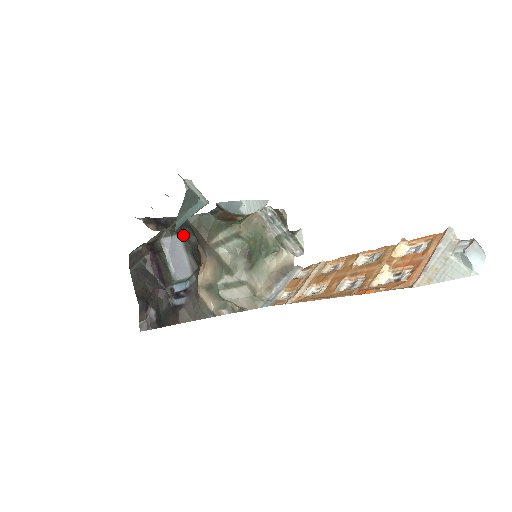
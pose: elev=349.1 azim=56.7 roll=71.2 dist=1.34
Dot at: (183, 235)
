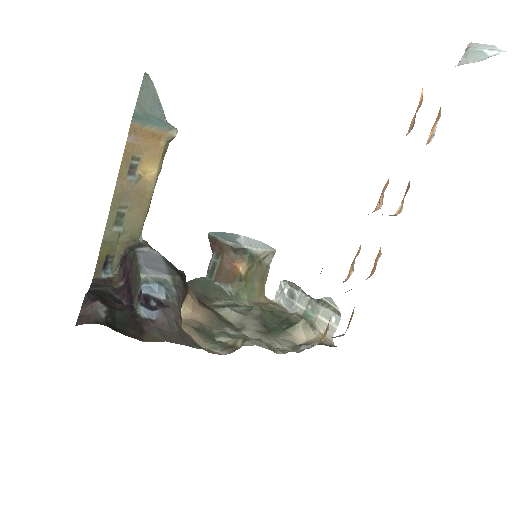
Dot at: occluded
